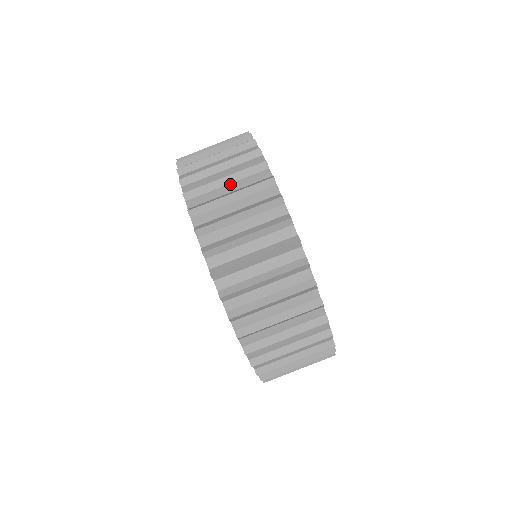
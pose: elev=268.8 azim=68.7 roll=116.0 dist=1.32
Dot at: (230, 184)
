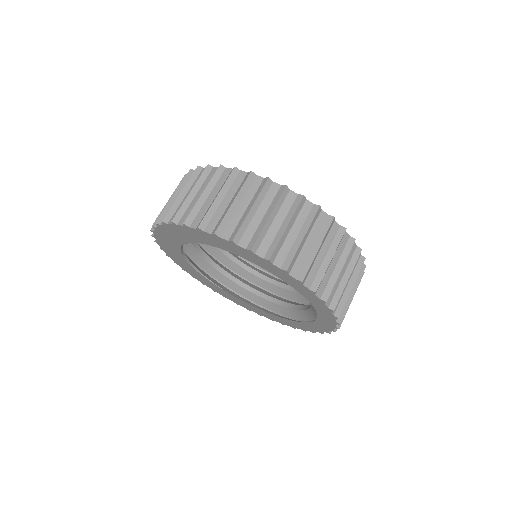
Dot at: (240, 203)
